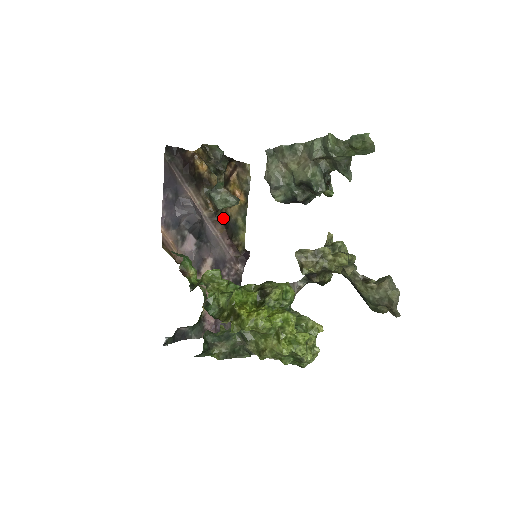
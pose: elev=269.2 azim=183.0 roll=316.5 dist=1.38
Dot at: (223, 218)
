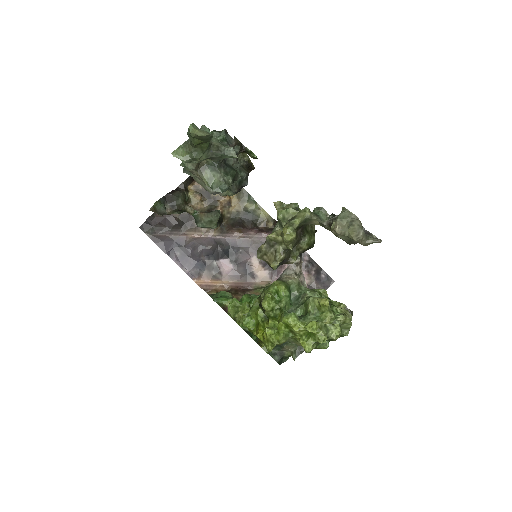
Dot at: (232, 221)
